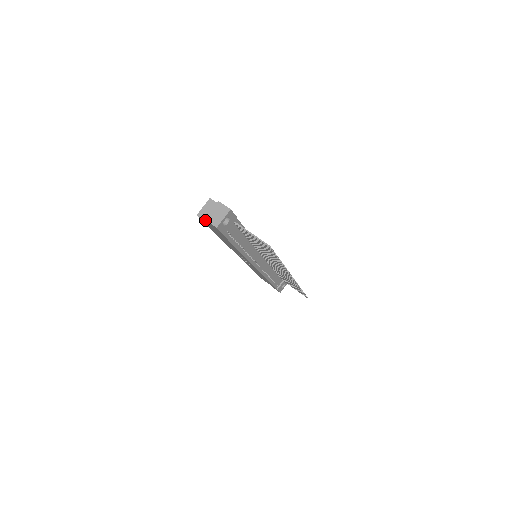
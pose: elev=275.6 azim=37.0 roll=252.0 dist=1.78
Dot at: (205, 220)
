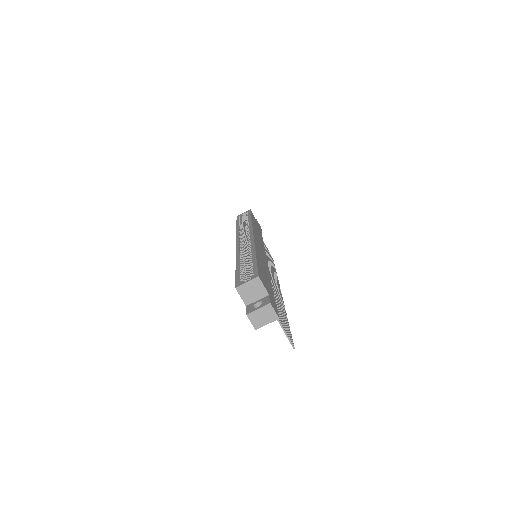
Dot at: (243, 298)
